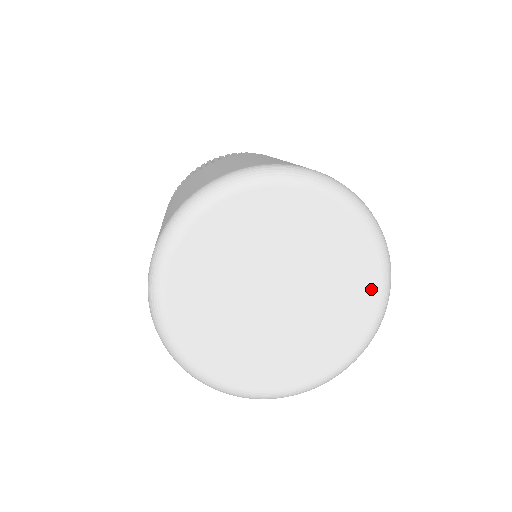
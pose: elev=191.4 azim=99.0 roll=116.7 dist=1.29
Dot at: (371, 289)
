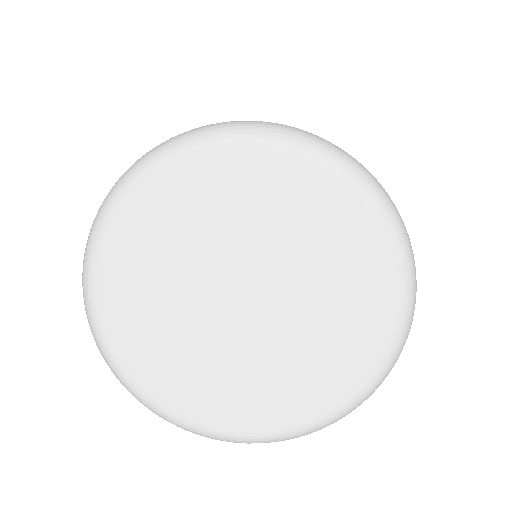
Dot at: (368, 237)
